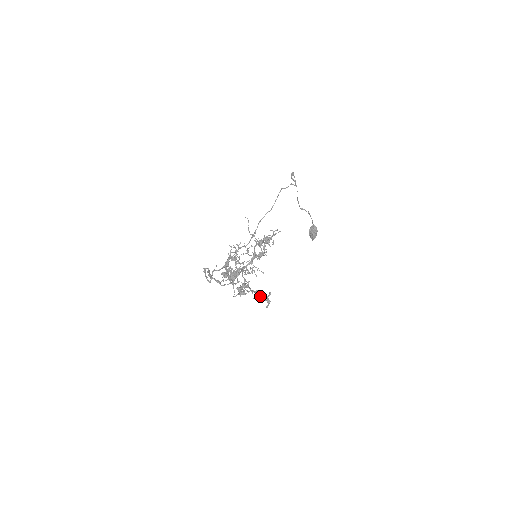
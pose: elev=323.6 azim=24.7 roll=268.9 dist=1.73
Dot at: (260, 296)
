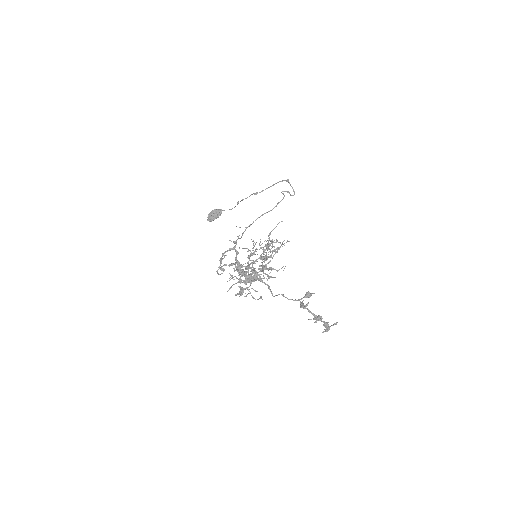
Dot at: (328, 324)
